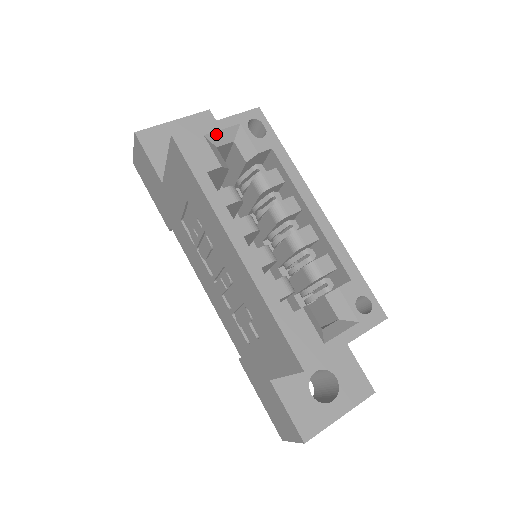
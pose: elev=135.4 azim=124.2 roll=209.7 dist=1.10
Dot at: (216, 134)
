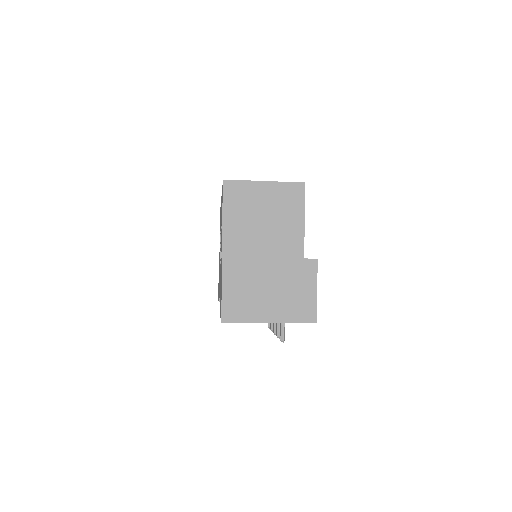
Dot at: occluded
